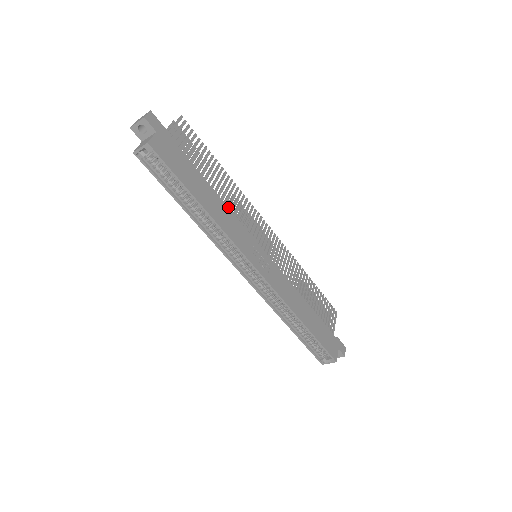
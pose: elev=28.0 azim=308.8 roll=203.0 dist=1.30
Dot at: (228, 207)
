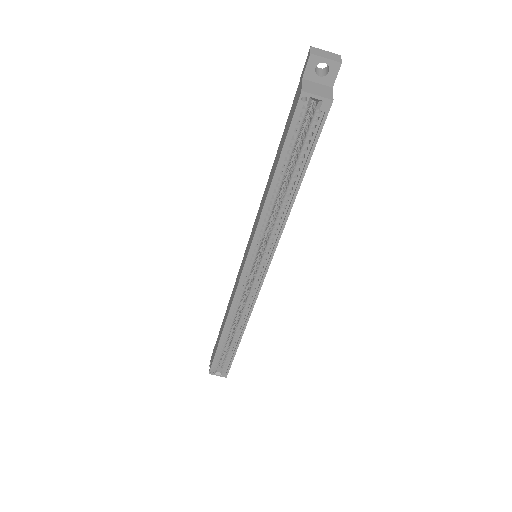
Dot at: occluded
